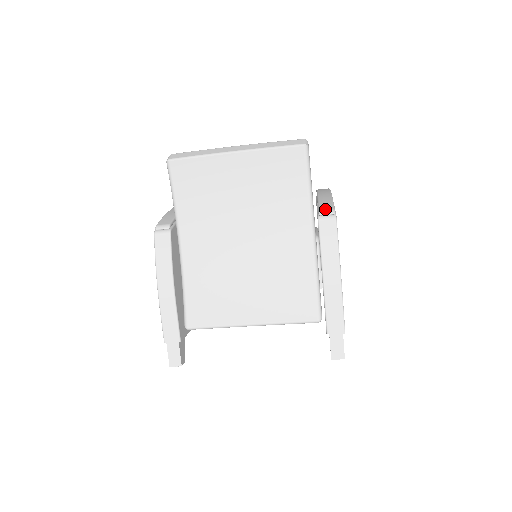
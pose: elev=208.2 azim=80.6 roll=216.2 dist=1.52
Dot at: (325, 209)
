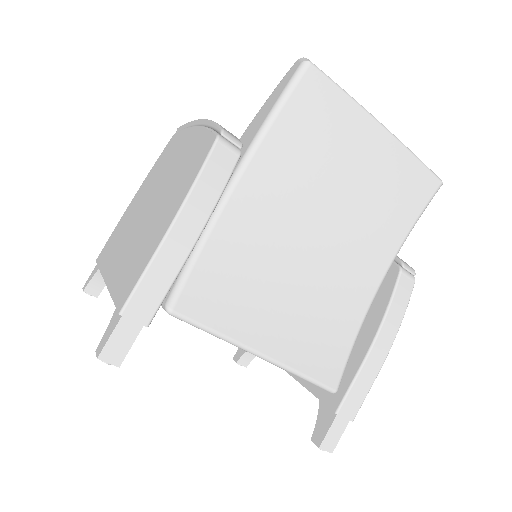
Dot at: occluded
